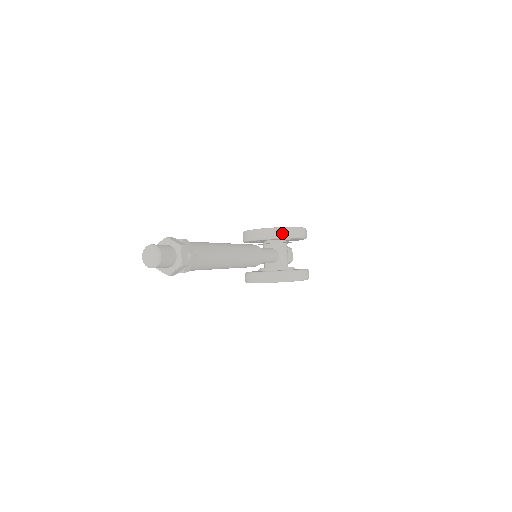
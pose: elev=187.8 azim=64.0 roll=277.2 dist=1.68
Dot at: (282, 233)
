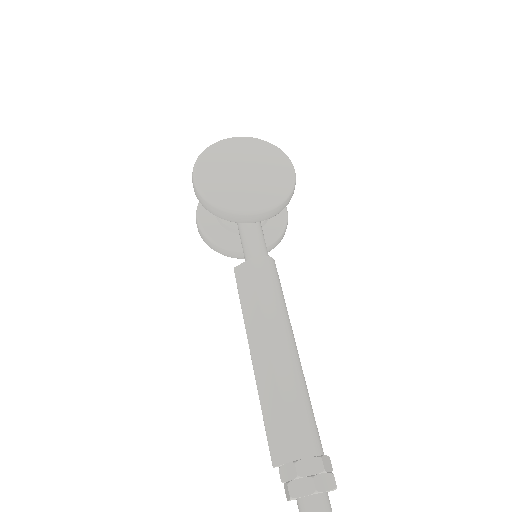
Dot at: (283, 207)
